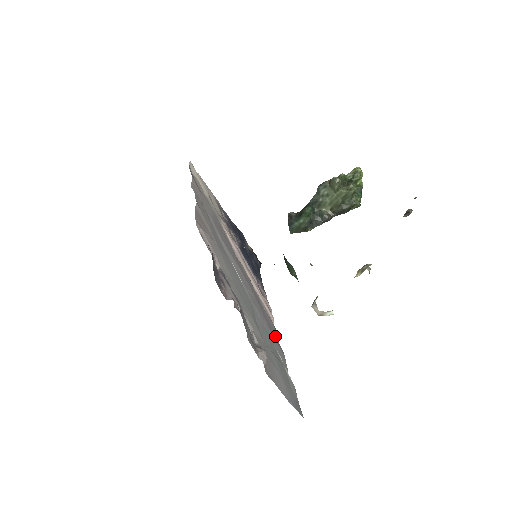
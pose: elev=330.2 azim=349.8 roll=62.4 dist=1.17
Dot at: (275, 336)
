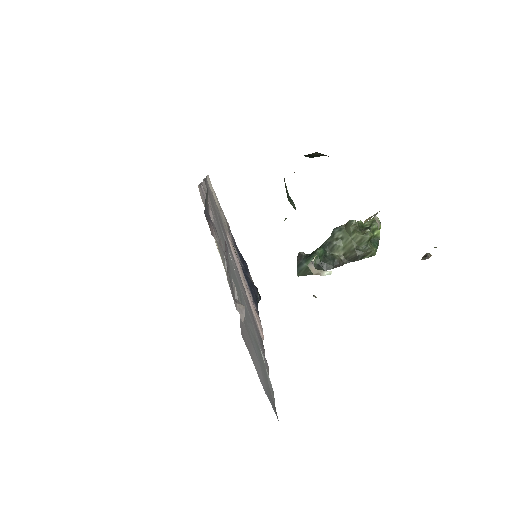
Dot at: (261, 344)
